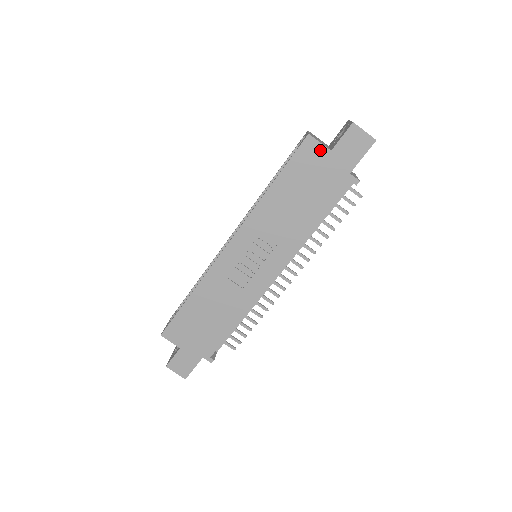
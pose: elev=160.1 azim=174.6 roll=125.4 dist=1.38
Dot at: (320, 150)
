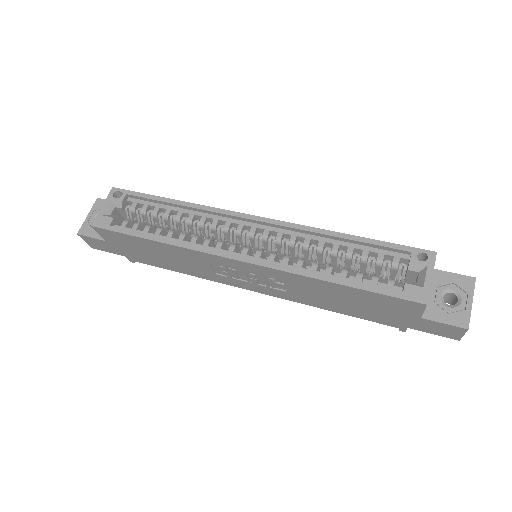
Dot at: (415, 312)
